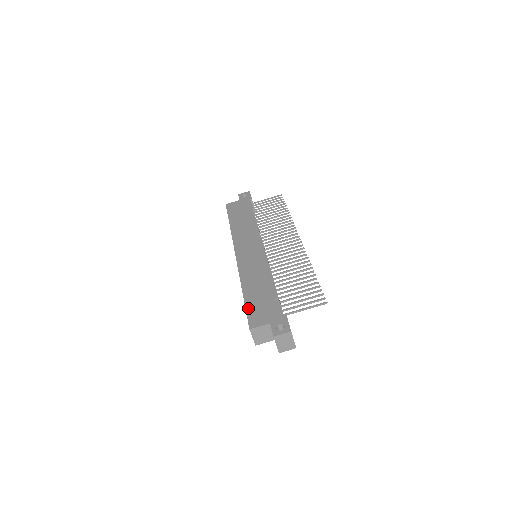
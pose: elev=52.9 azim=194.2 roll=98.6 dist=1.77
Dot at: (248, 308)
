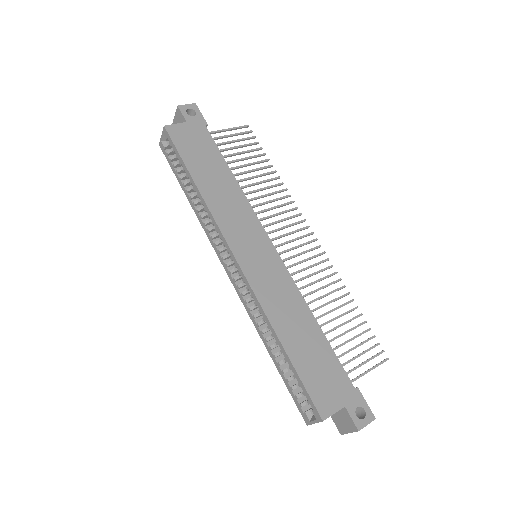
Dot at: (305, 379)
